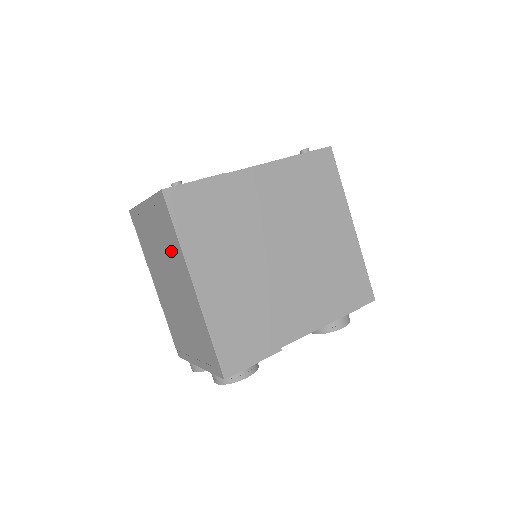
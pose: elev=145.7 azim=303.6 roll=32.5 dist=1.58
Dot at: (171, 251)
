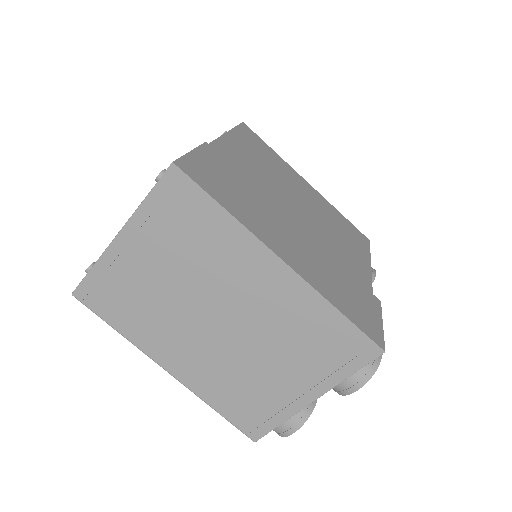
Dot at: (212, 254)
